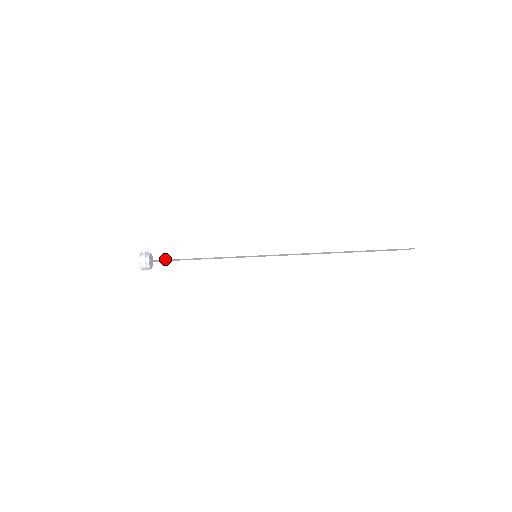
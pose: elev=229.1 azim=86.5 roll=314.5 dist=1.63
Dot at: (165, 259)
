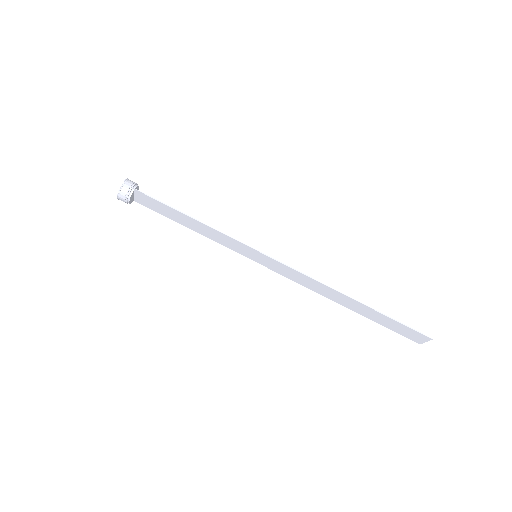
Dot at: (154, 198)
